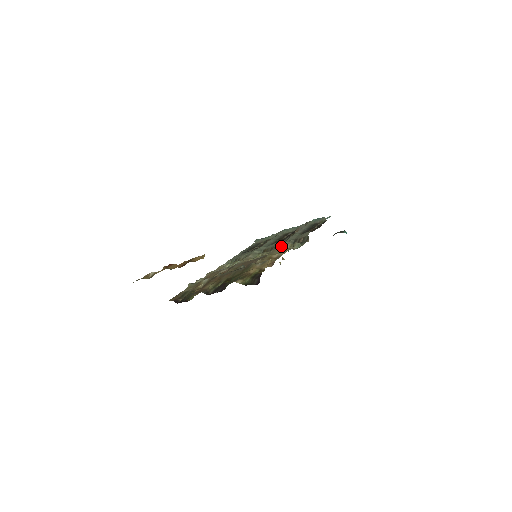
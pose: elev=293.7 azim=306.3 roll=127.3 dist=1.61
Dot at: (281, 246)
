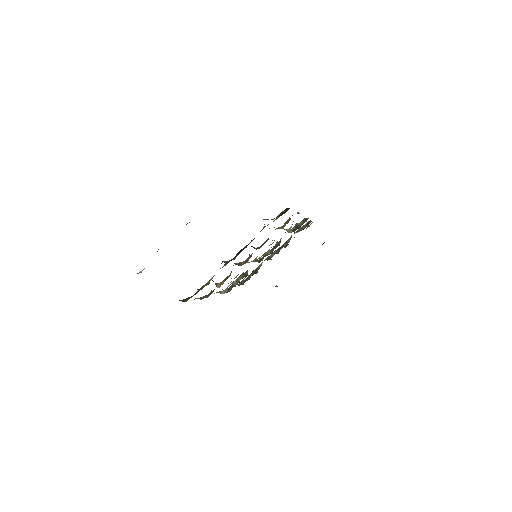
Dot at: occluded
